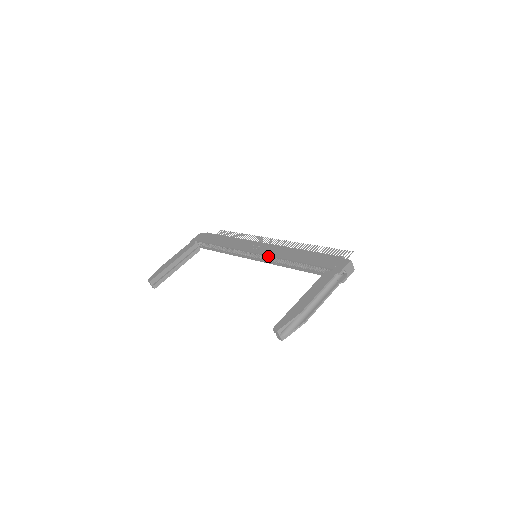
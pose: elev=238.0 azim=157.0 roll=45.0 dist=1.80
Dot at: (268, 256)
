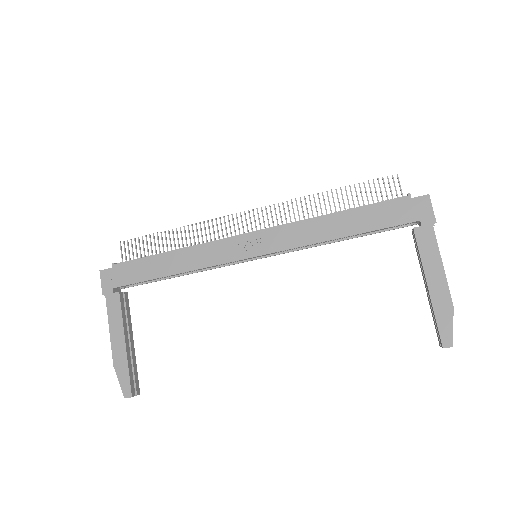
Dot at: (284, 248)
